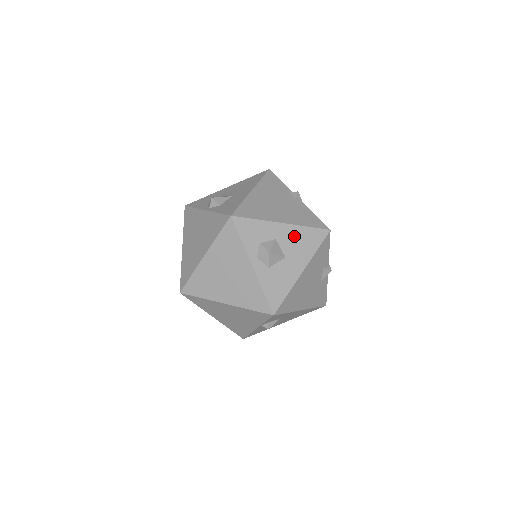
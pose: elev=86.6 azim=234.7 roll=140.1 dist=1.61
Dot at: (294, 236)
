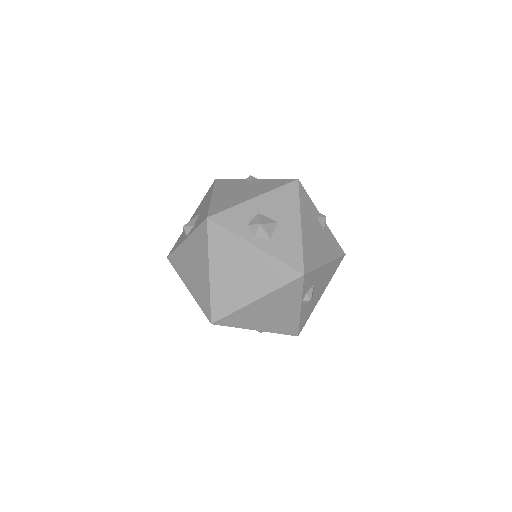
Dot at: (272, 202)
